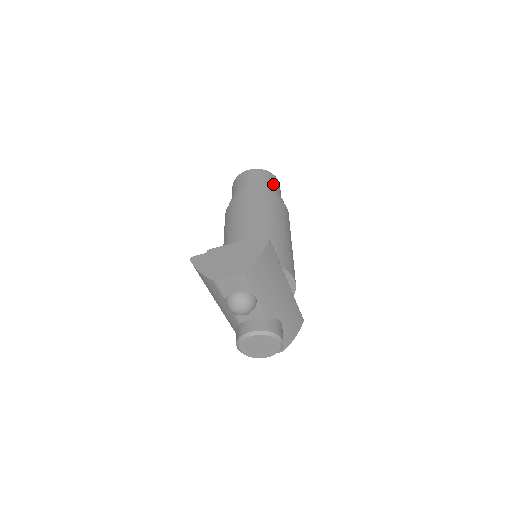
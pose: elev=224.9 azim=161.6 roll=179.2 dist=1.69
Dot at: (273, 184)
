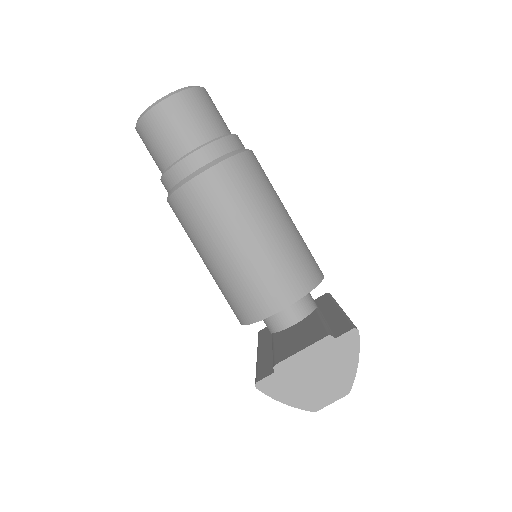
Dot at: (213, 114)
